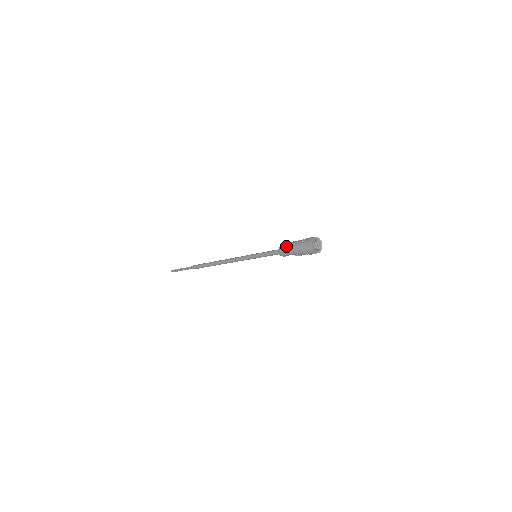
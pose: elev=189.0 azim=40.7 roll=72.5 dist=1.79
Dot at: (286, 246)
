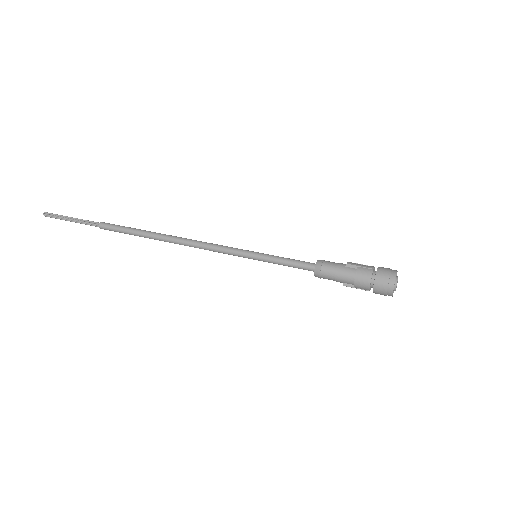
Dot at: (335, 264)
